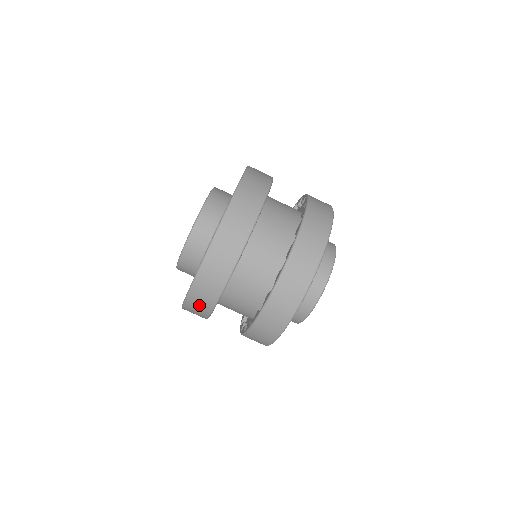
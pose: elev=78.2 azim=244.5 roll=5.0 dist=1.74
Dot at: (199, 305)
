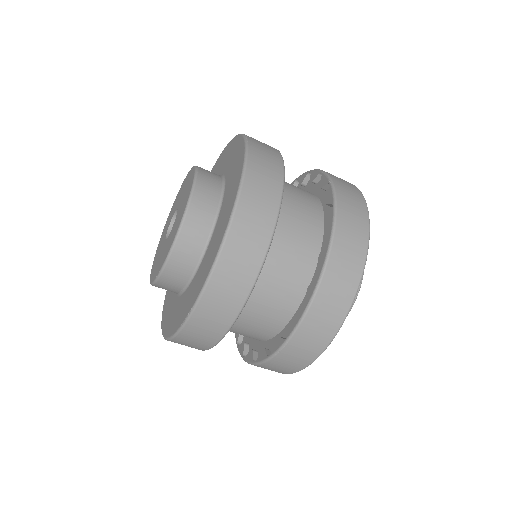
Dot at: (212, 320)
